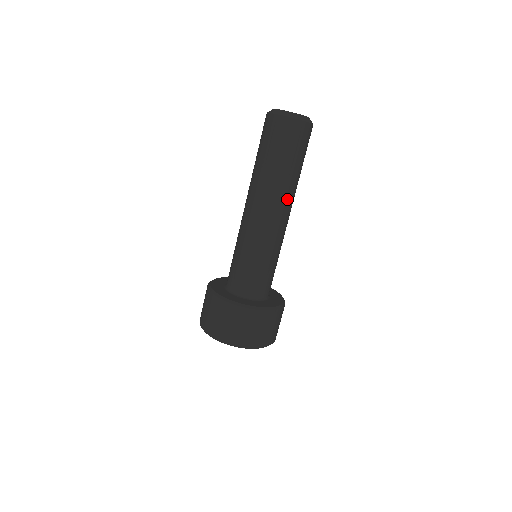
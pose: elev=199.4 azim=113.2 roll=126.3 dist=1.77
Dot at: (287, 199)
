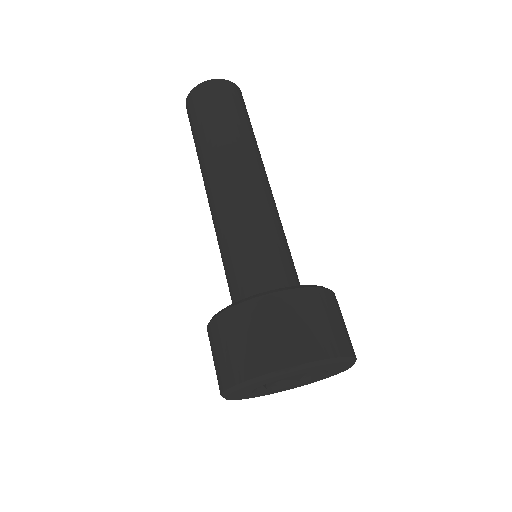
Dot at: (233, 157)
